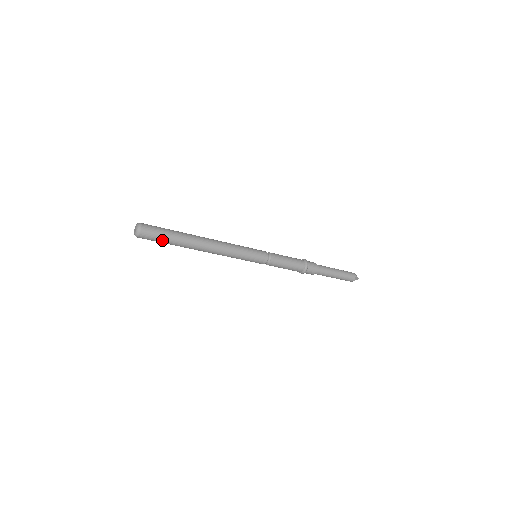
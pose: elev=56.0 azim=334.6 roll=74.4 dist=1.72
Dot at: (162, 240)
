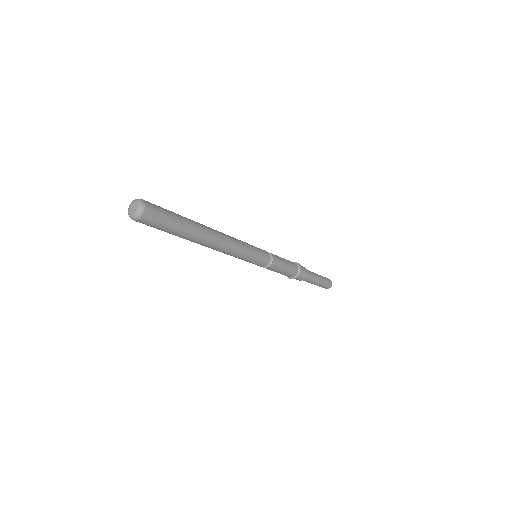
Dot at: (161, 230)
